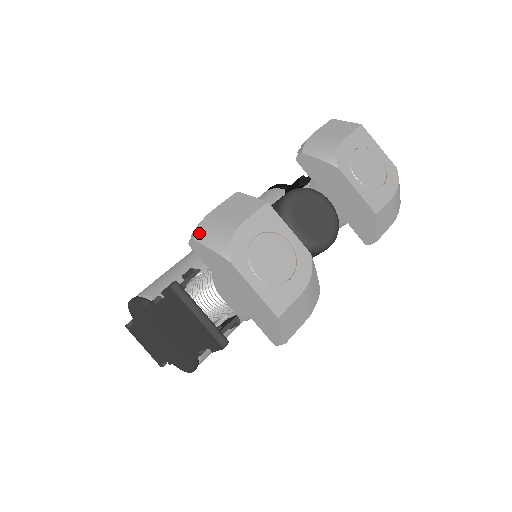
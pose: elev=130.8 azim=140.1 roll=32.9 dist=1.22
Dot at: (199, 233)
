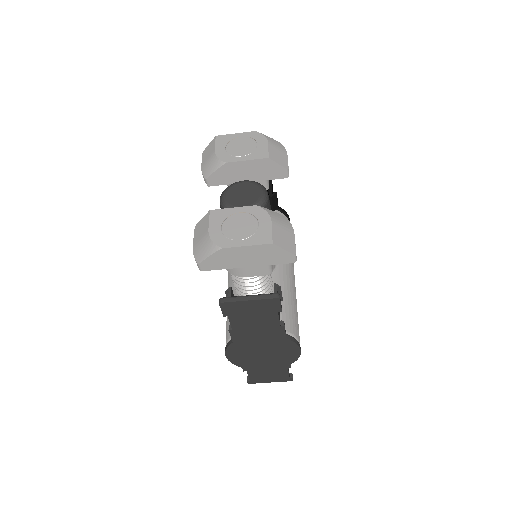
Dot at: (197, 259)
